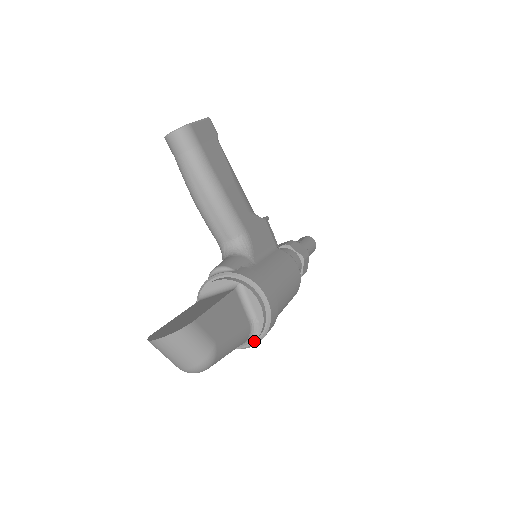
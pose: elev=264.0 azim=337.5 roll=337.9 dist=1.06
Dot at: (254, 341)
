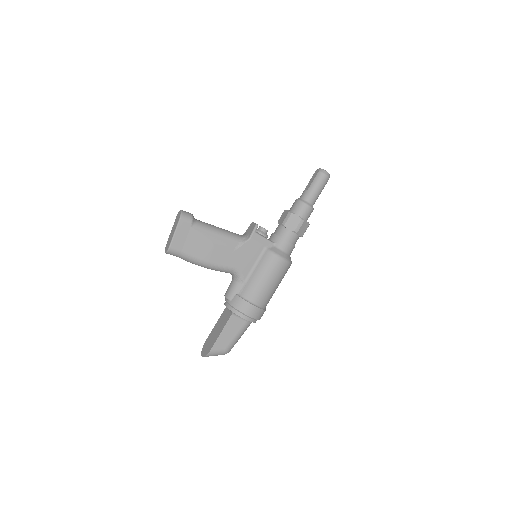
Dot at: occluded
